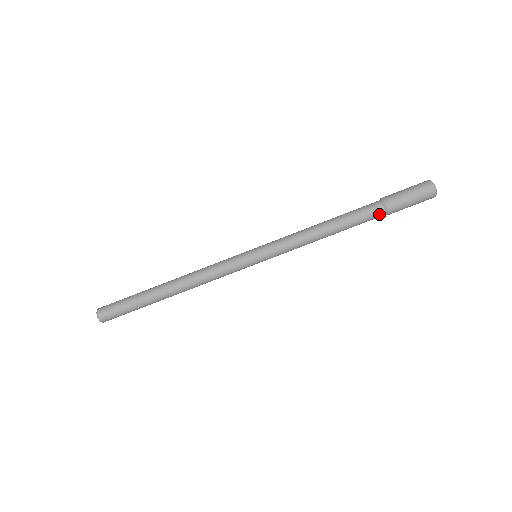
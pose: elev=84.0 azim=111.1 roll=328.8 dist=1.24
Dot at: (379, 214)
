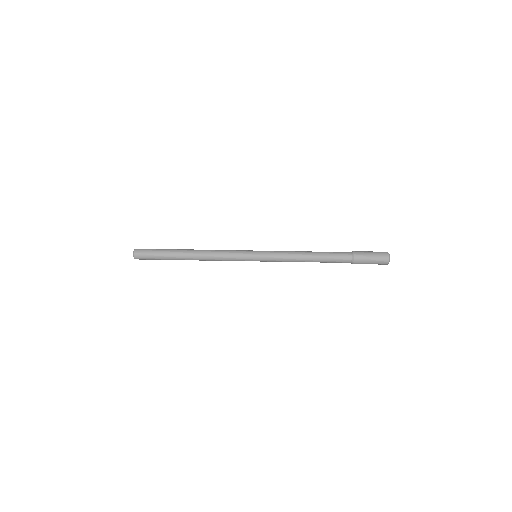
Dot at: (347, 261)
